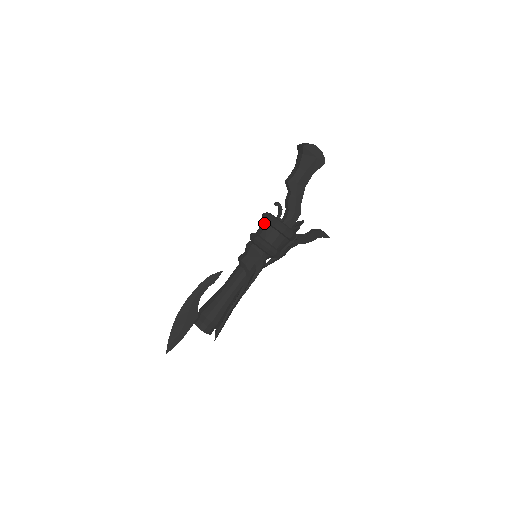
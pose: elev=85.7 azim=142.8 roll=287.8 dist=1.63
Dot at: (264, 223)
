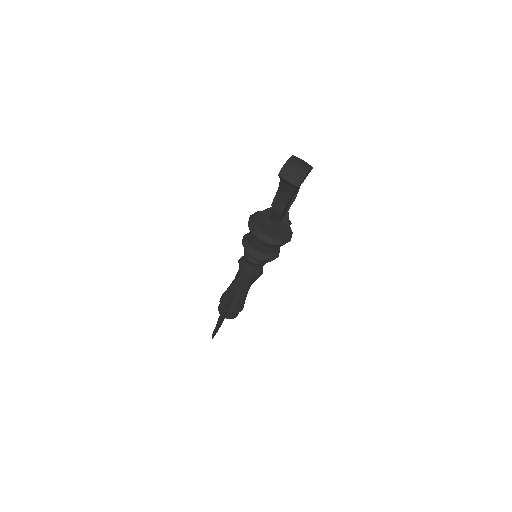
Dot at: (263, 244)
